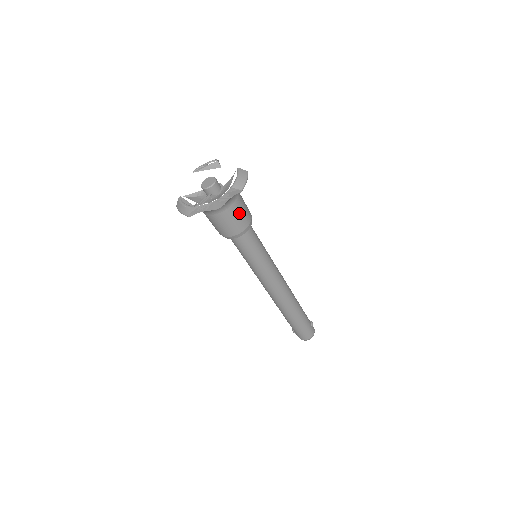
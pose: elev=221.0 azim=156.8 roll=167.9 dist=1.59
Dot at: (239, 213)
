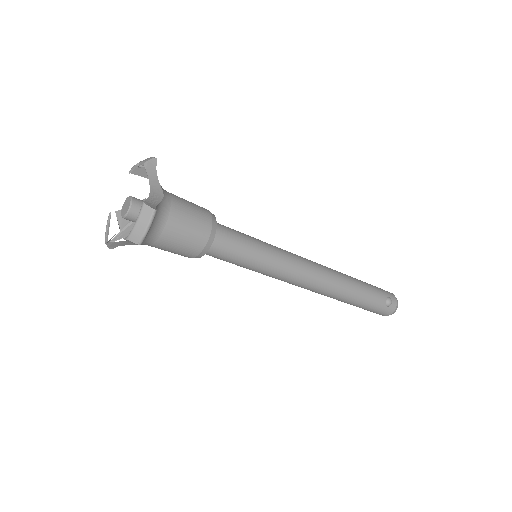
Dot at: (176, 243)
